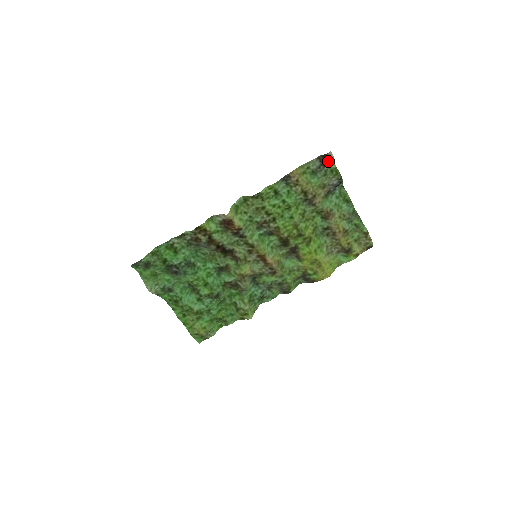
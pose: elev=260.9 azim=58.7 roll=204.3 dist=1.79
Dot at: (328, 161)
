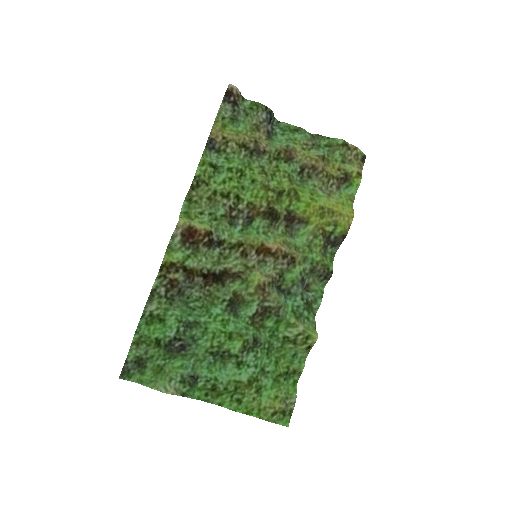
Dot at: (236, 97)
